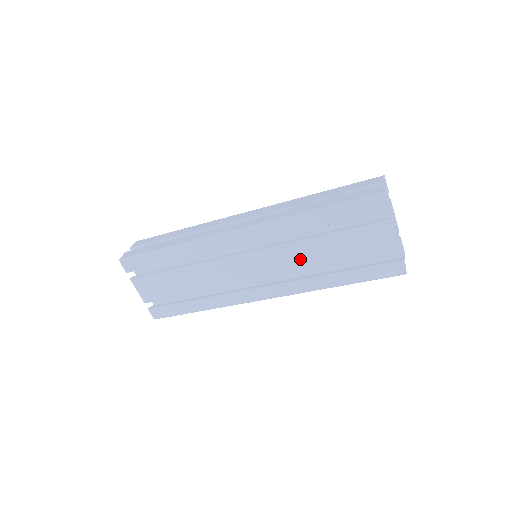
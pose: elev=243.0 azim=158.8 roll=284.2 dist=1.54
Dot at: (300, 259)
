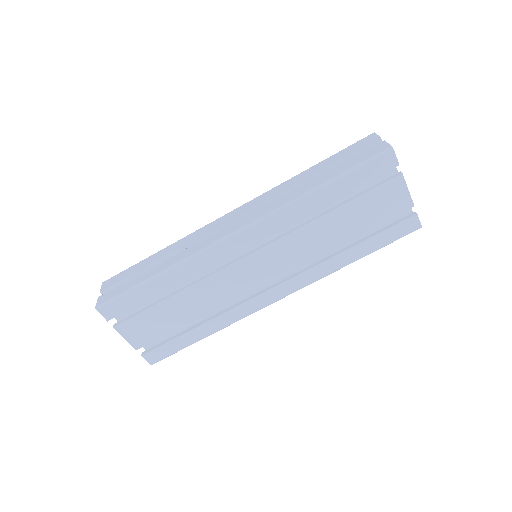
Dot at: (312, 243)
